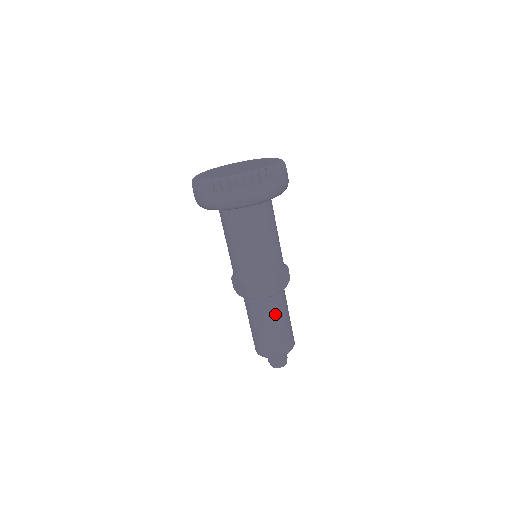
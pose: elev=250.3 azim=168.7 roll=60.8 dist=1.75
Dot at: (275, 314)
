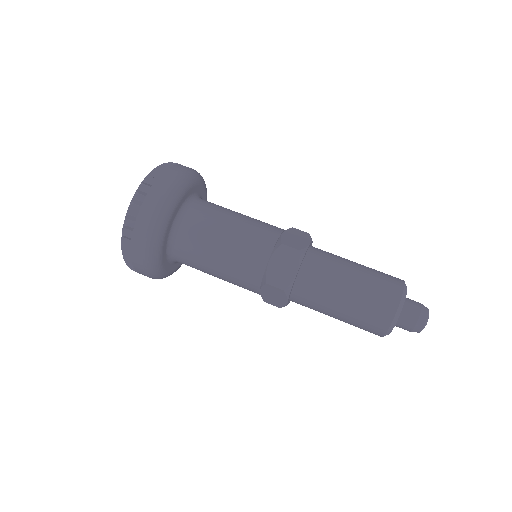
Dot at: (339, 257)
